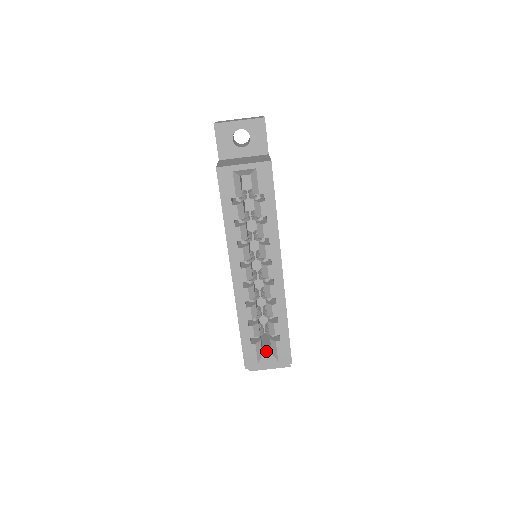
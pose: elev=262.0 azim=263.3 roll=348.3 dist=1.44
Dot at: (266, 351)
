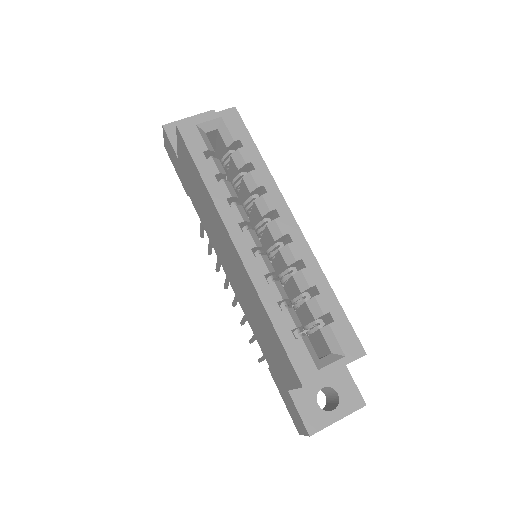
Dot at: occluded
